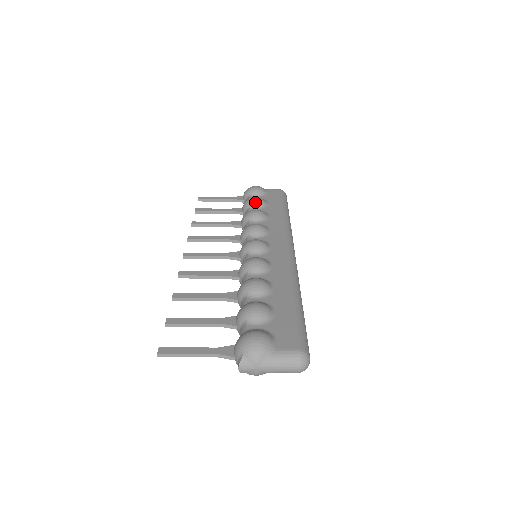
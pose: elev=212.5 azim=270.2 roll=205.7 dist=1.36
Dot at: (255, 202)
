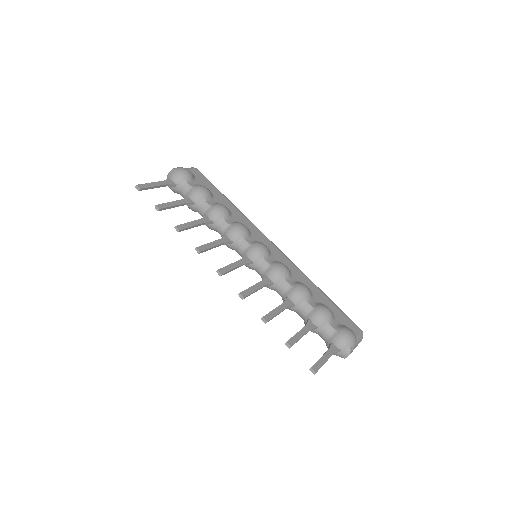
Dot at: (208, 193)
